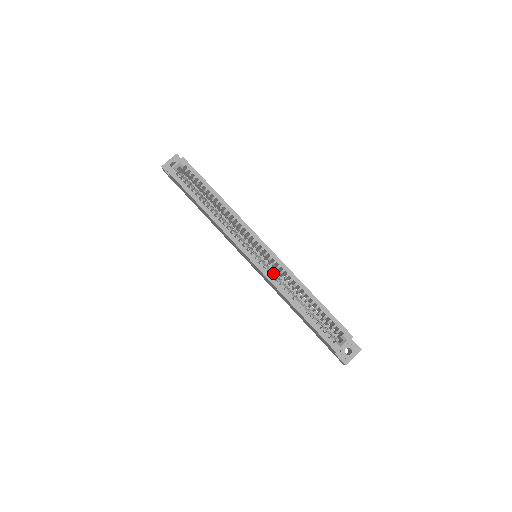
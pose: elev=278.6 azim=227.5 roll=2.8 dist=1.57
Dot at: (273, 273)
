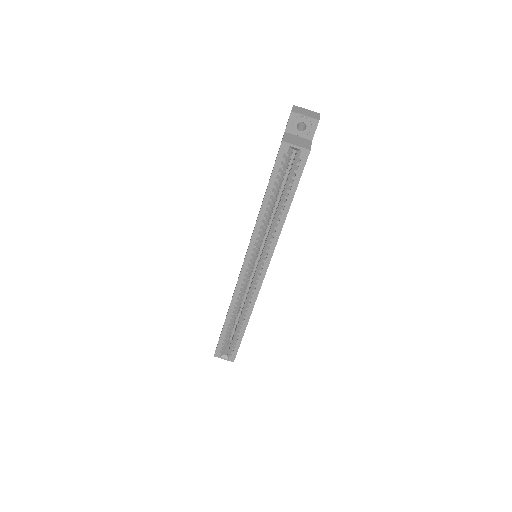
Dot at: (243, 292)
